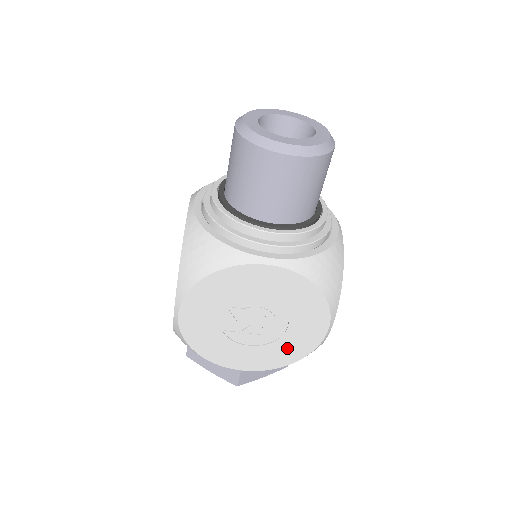
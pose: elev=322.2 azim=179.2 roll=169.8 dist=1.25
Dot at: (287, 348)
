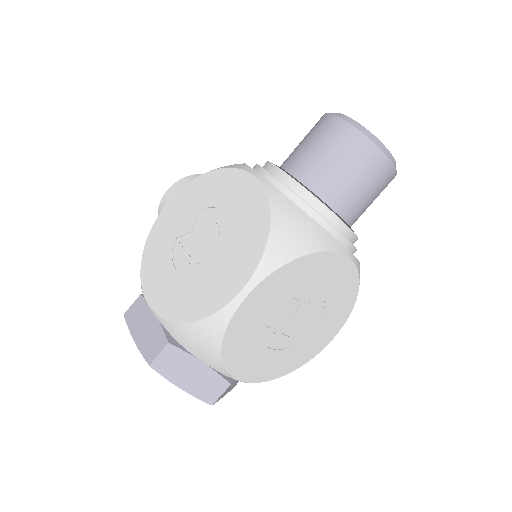
Dot at: (294, 356)
